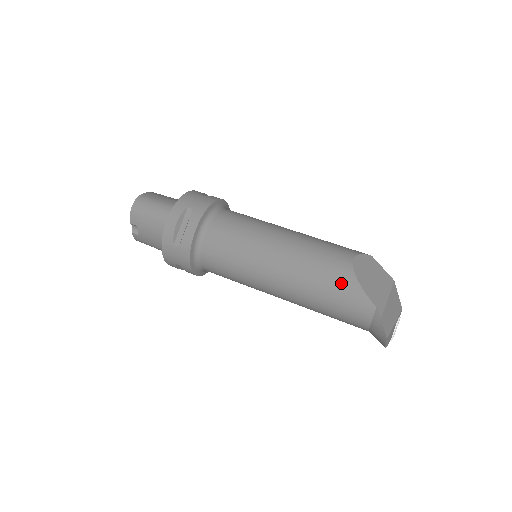
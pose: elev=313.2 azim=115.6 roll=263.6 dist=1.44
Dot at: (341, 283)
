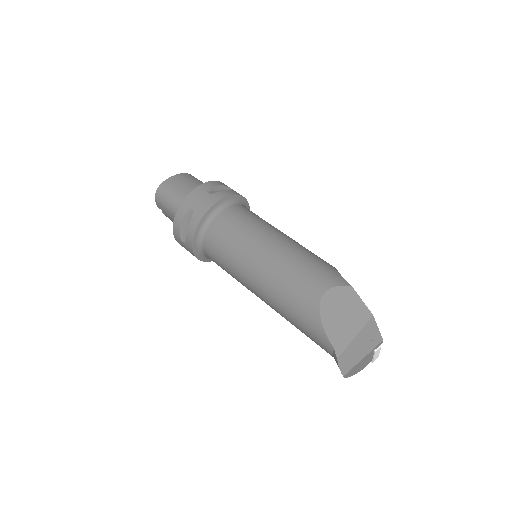
Dot at: (306, 316)
